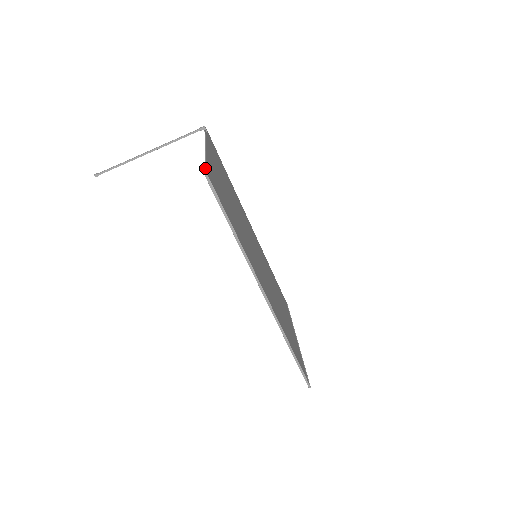
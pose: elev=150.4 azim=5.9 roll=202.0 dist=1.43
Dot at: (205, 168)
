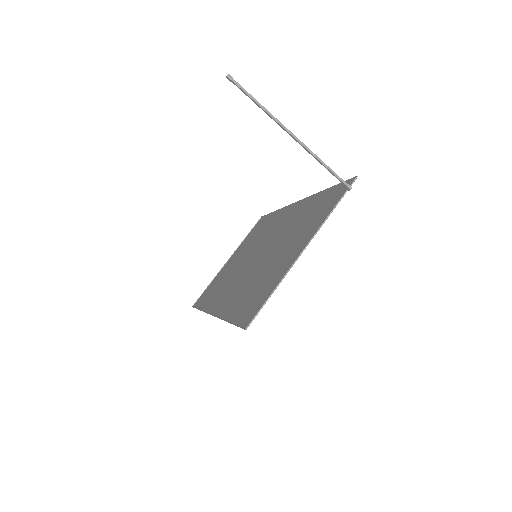
Dot at: (256, 315)
